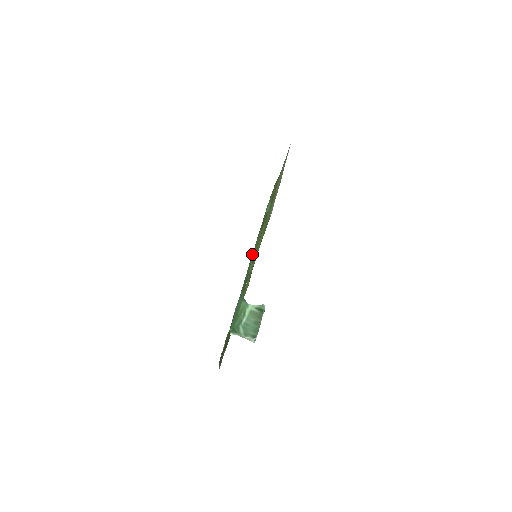
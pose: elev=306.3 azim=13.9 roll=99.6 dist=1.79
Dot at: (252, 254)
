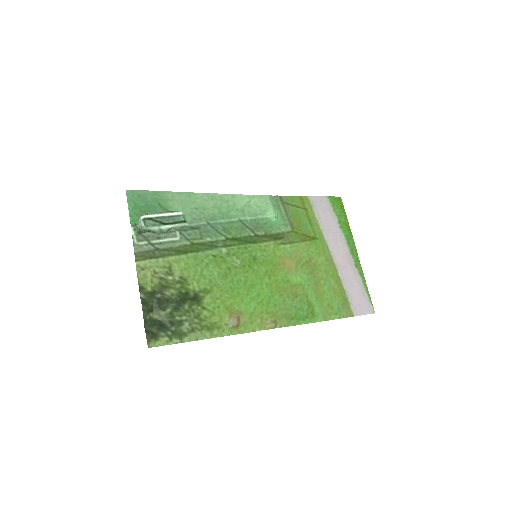
Dot at: (204, 199)
